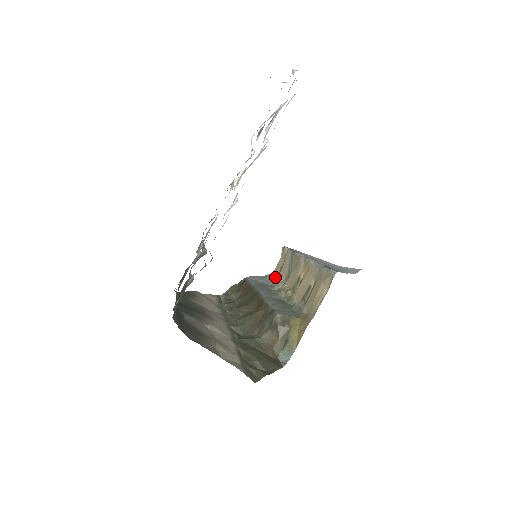
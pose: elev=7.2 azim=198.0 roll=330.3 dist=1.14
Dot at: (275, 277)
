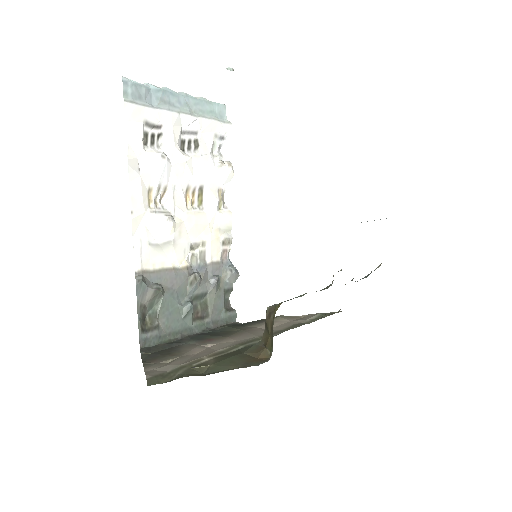
Dot at: occluded
